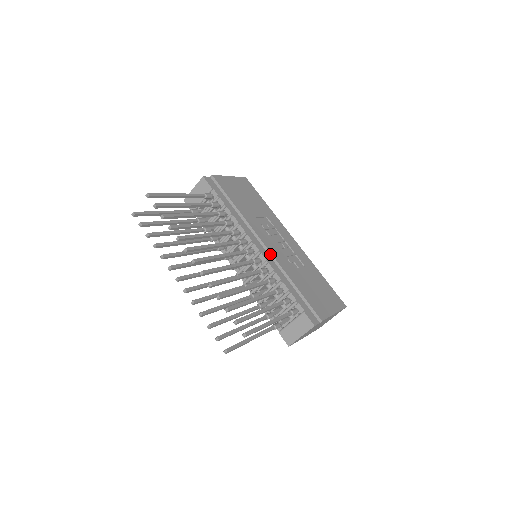
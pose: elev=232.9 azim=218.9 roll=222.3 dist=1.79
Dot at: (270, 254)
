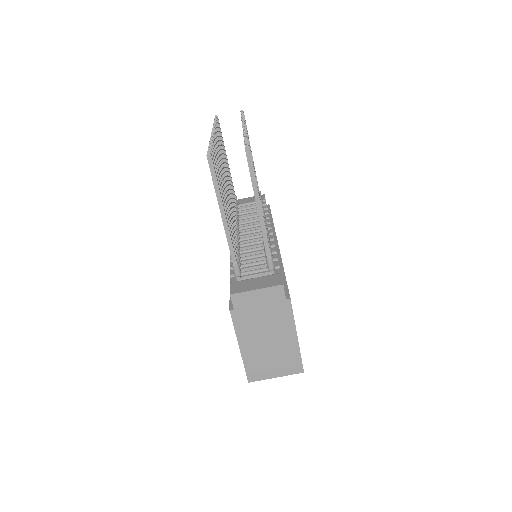
Dot at: (277, 247)
